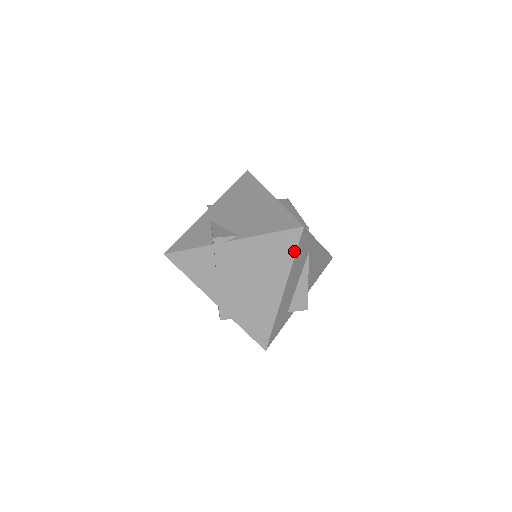
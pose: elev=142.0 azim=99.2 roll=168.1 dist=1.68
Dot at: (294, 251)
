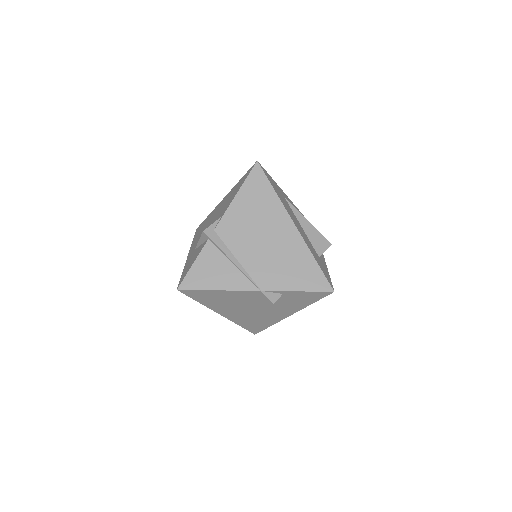
Dot at: (269, 184)
